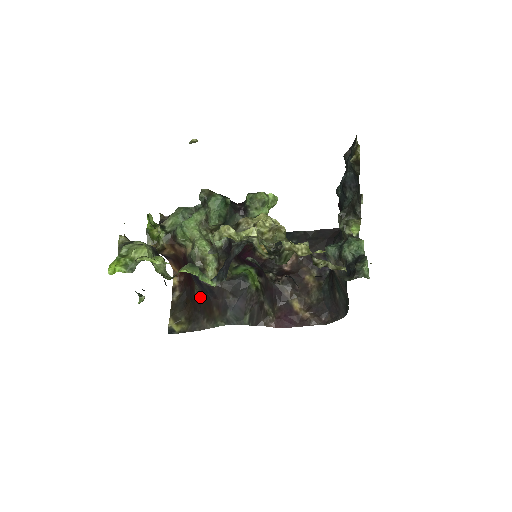
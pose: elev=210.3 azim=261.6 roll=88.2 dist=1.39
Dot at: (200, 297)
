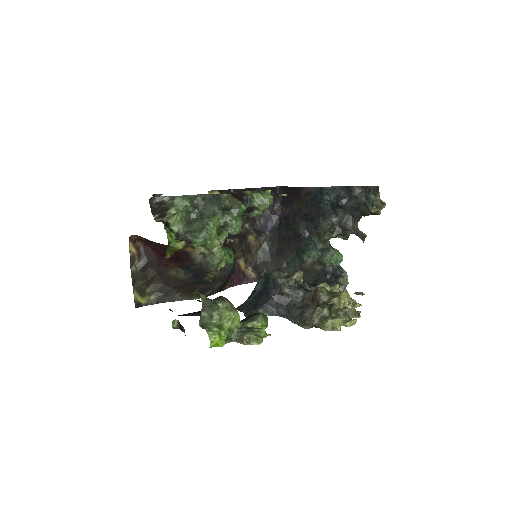
Dot at: (181, 279)
